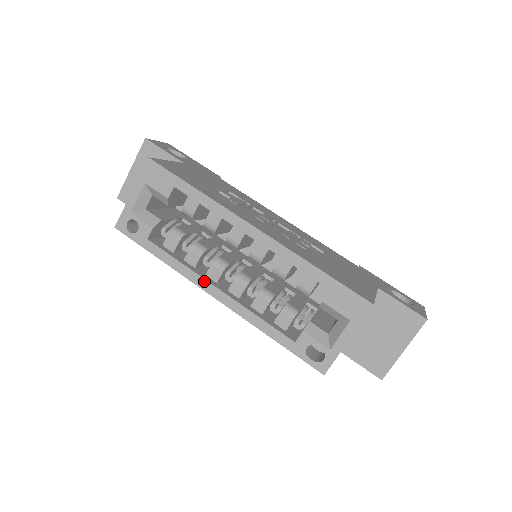
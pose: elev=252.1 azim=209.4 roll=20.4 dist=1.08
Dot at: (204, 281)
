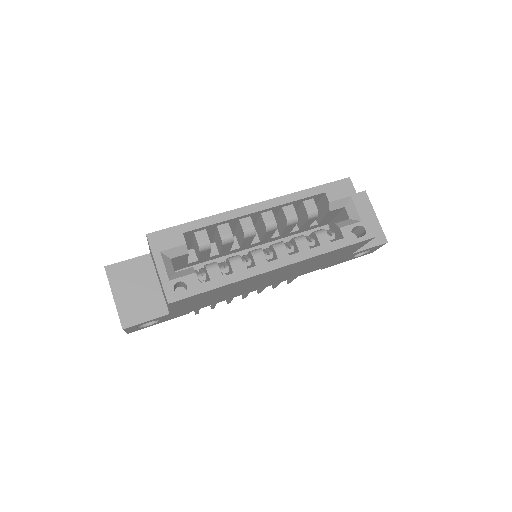
Dot at: (262, 266)
